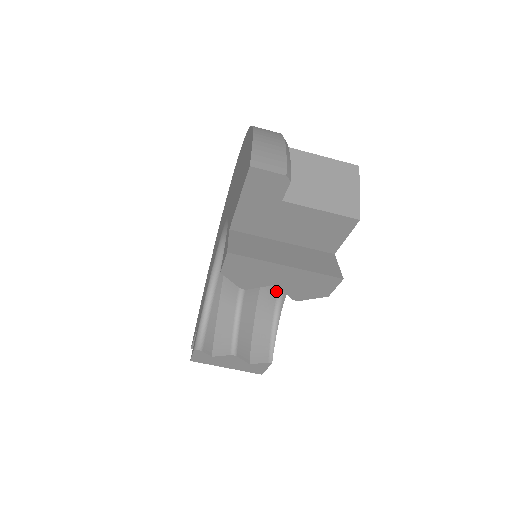
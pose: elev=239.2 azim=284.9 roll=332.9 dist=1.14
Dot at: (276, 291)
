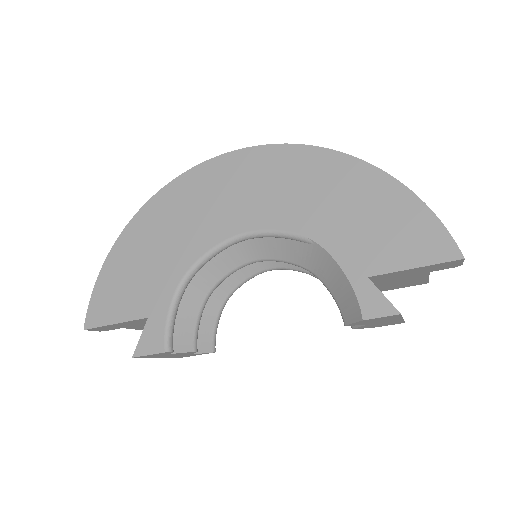
Dot at: (237, 283)
